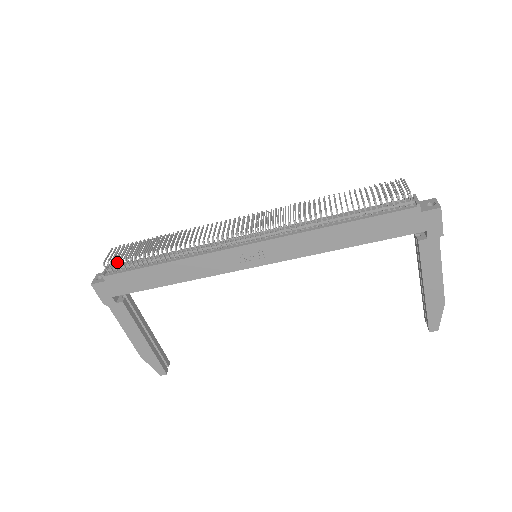
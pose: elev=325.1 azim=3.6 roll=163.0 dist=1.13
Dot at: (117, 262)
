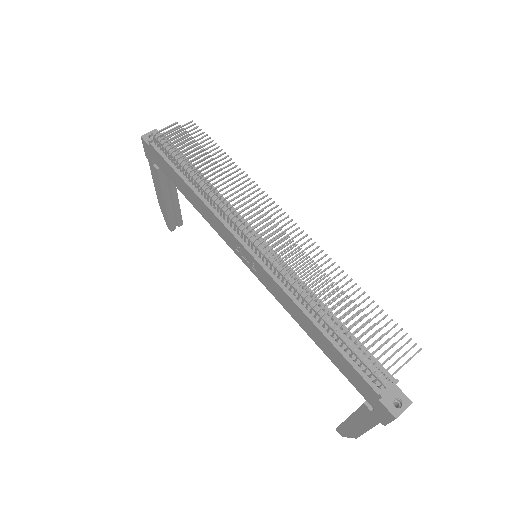
Dot at: (162, 145)
